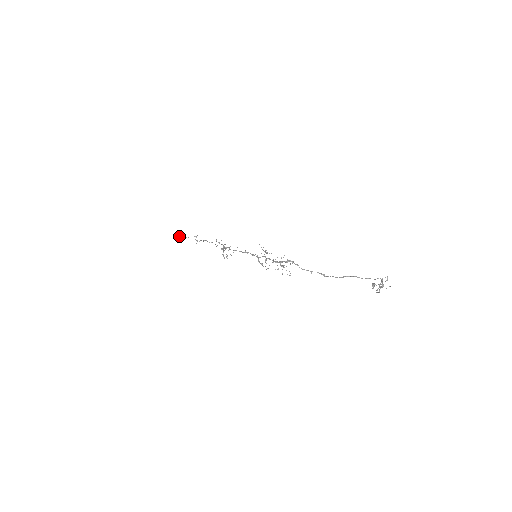
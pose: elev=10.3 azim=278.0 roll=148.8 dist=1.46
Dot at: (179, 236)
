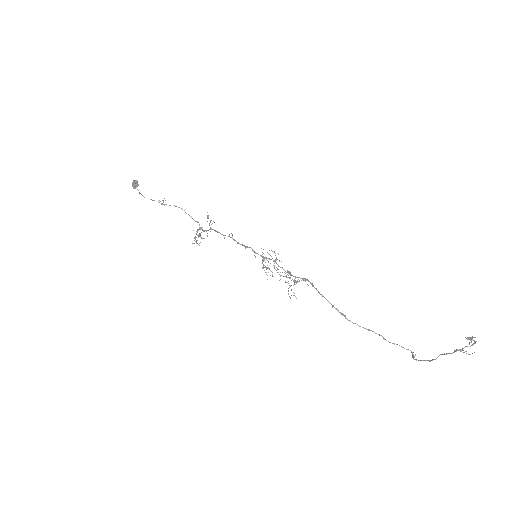
Dot at: (136, 185)
